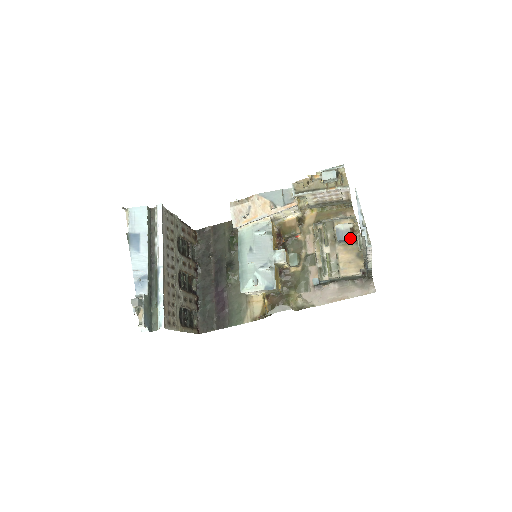
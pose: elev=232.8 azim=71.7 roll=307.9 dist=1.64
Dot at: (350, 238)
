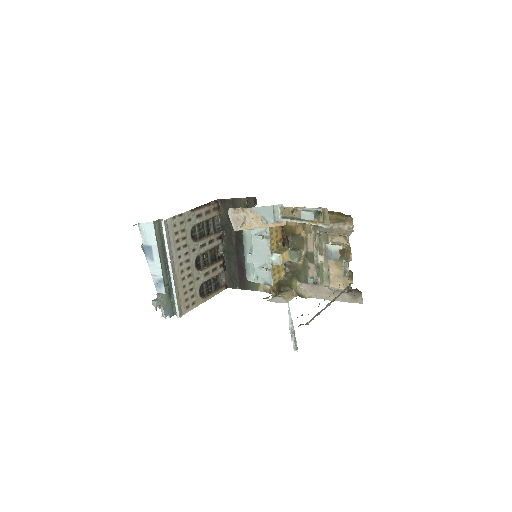
Dot at: (338, 260)
